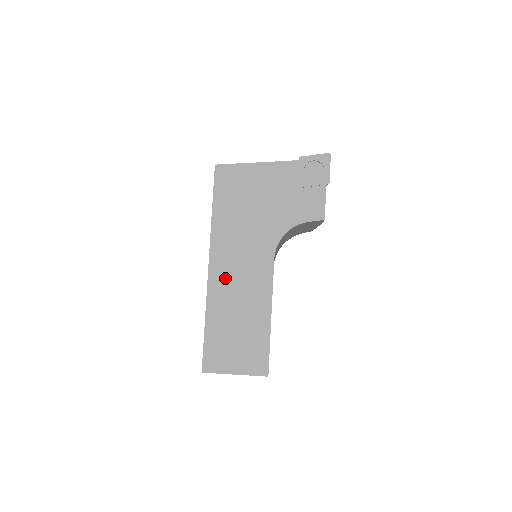
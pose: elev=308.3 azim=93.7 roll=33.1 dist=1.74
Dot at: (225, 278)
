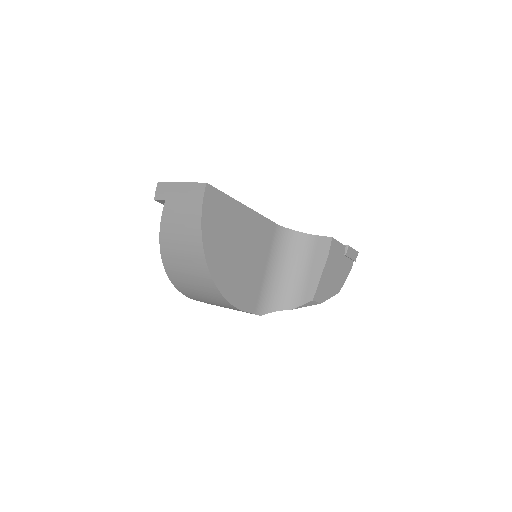
Dot at: occluded
